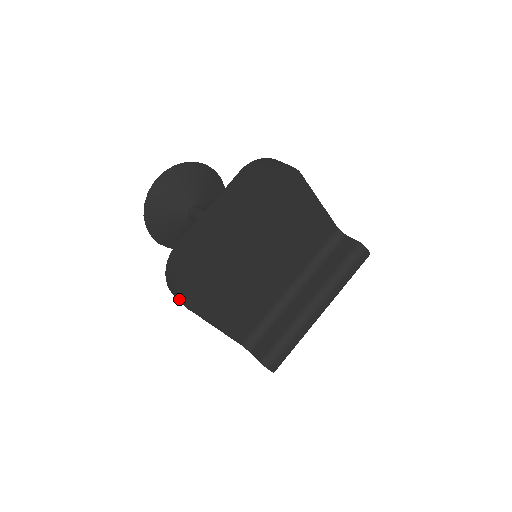
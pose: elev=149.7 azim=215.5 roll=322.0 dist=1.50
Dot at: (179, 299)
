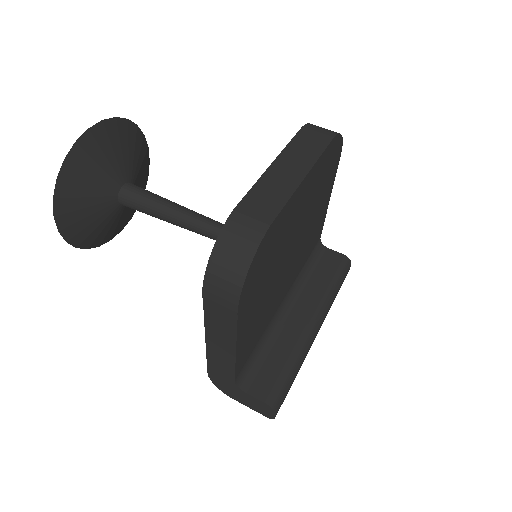
Dot at: (237, 293)
